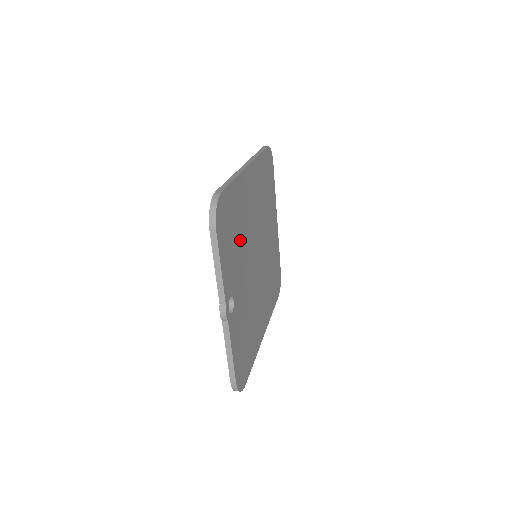
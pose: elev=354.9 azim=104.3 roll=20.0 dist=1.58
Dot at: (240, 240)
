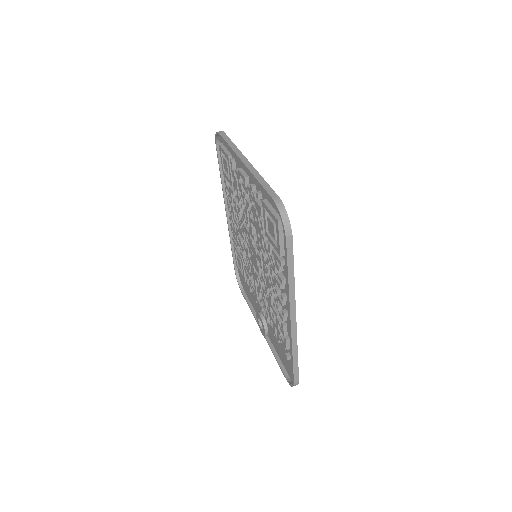
Dot at: occluded
